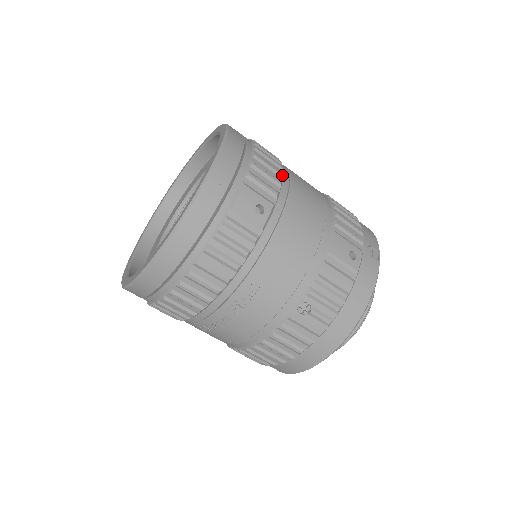
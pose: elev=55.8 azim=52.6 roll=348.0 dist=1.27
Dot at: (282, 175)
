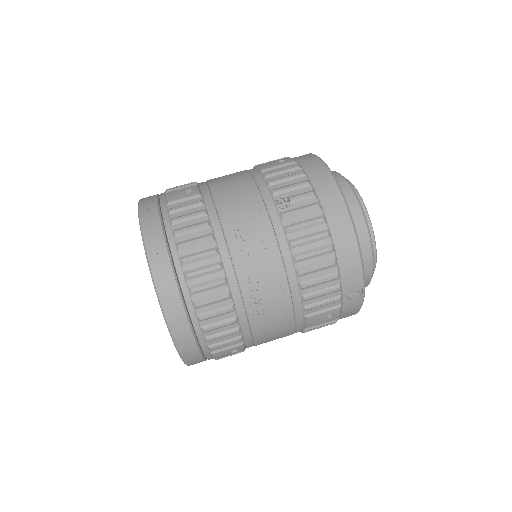
Dot at: occluded
